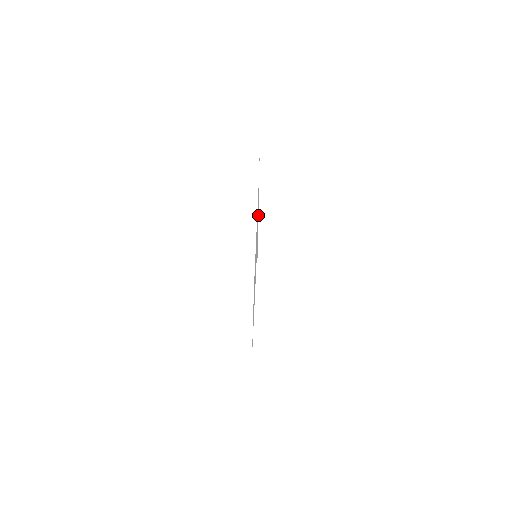
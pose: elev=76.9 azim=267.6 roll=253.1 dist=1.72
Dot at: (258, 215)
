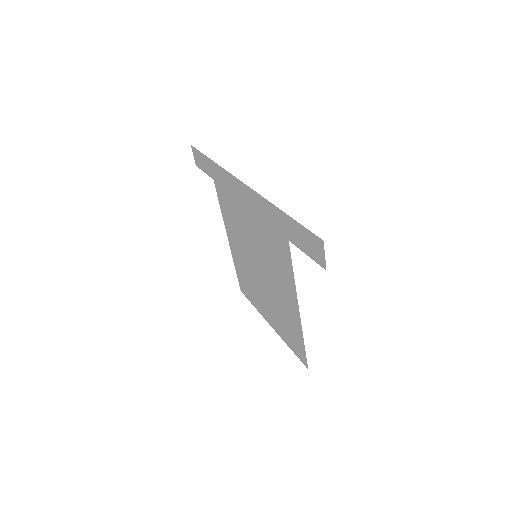
Dot at: (272, 206)
